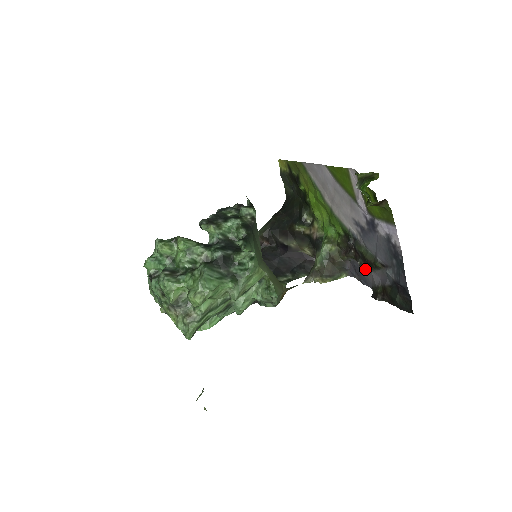
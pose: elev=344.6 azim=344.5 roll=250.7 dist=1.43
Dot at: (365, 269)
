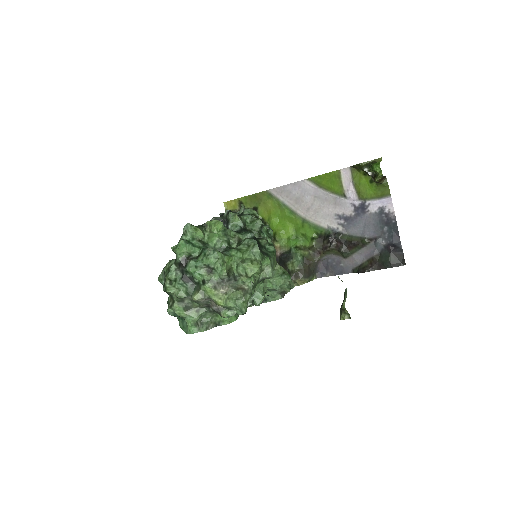
Dot at: (347, 255)
